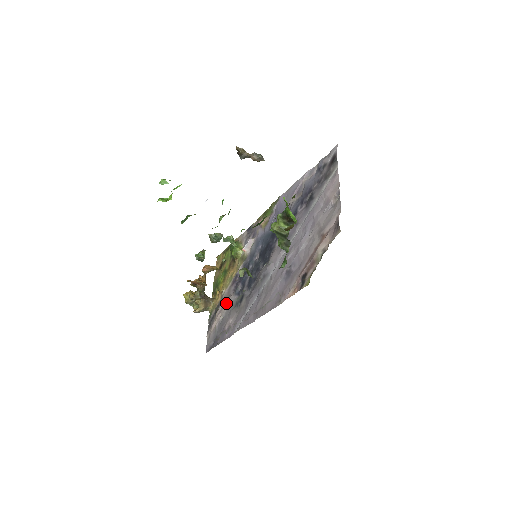
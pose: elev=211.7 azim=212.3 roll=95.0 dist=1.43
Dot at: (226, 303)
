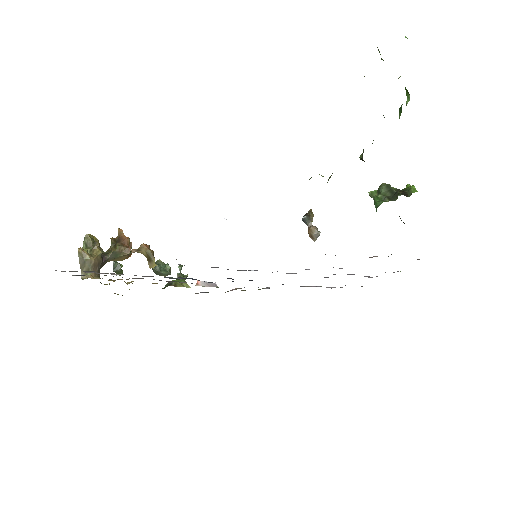
Dot at: occluded
